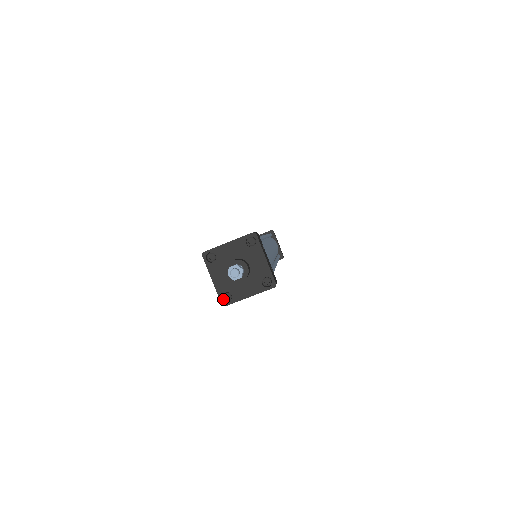
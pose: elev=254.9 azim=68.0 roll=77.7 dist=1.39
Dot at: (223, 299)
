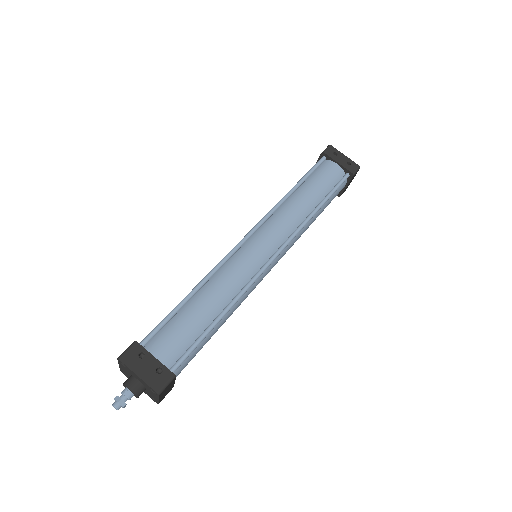
Dot at: (154, 399)
